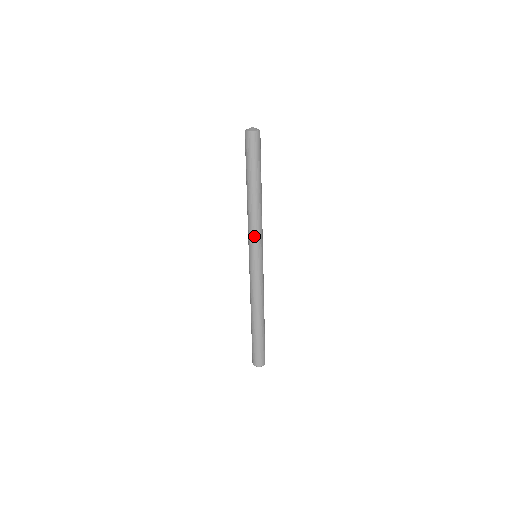
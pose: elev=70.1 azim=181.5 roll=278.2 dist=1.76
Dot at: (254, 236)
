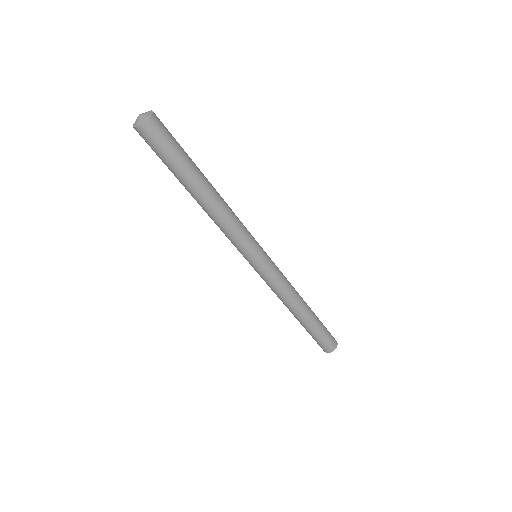
Dot at: (240, 240)
